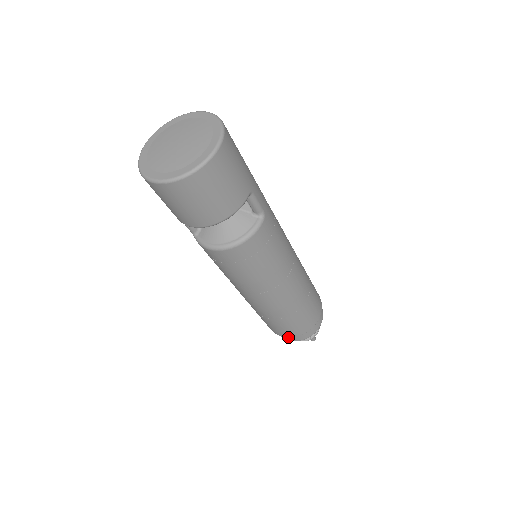
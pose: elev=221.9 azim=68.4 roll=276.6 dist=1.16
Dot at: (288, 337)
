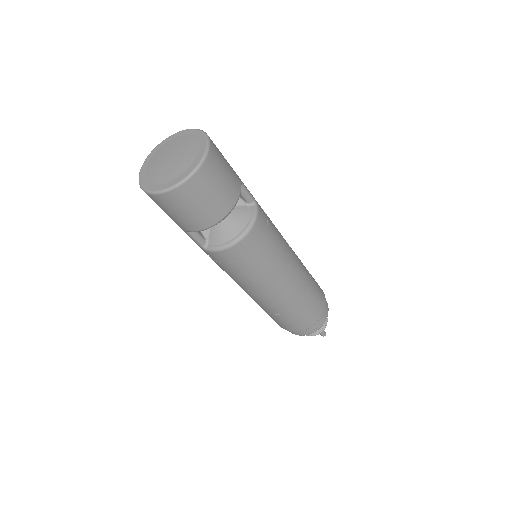
Dot at: (308, 330)
